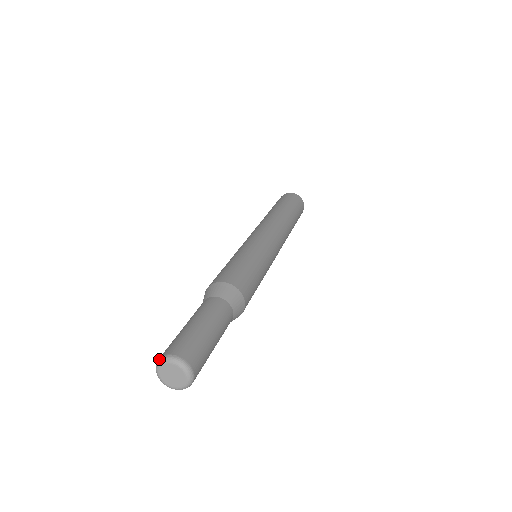
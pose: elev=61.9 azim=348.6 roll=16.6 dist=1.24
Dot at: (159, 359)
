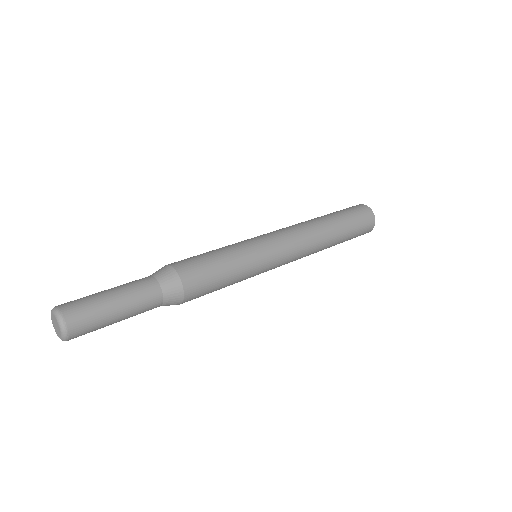
Dot at: (57, 310)
